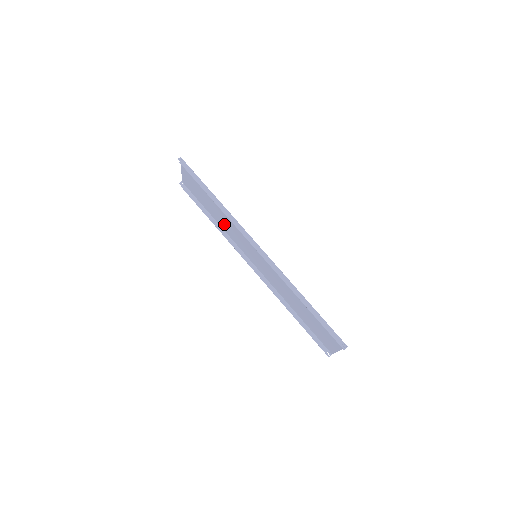
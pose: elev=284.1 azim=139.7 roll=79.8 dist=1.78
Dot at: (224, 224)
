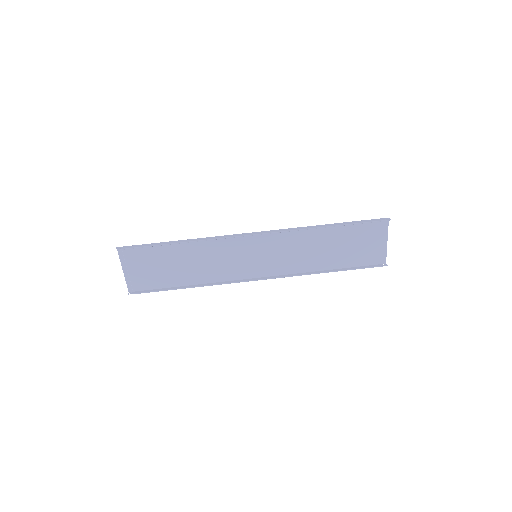
Dot at: (203, 272)
